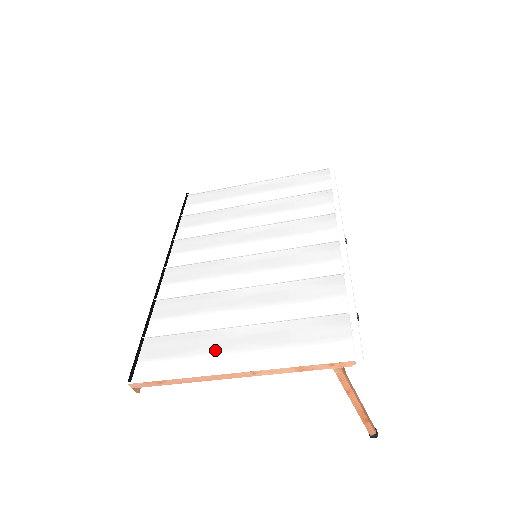
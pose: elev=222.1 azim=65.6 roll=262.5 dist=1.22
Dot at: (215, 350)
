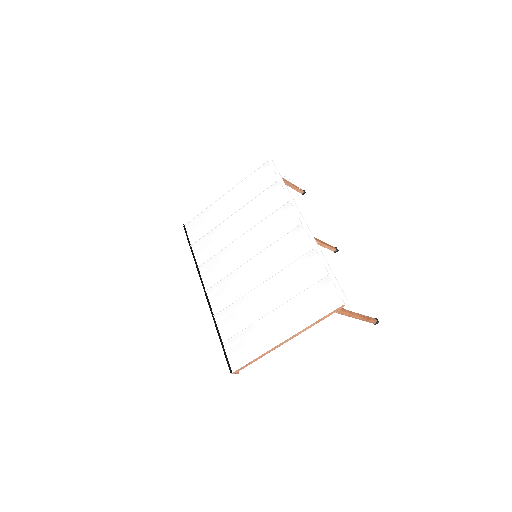
Dot at: (267, 332)
